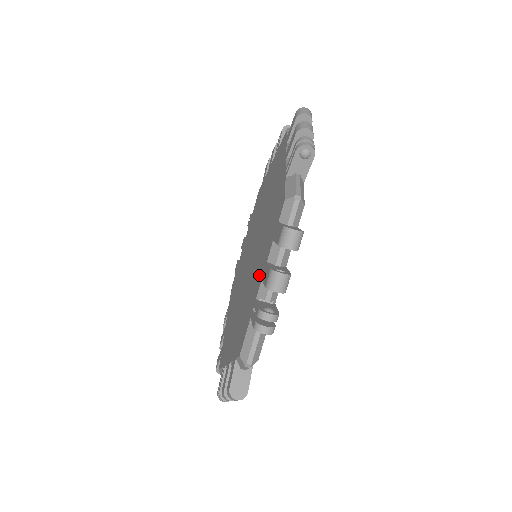
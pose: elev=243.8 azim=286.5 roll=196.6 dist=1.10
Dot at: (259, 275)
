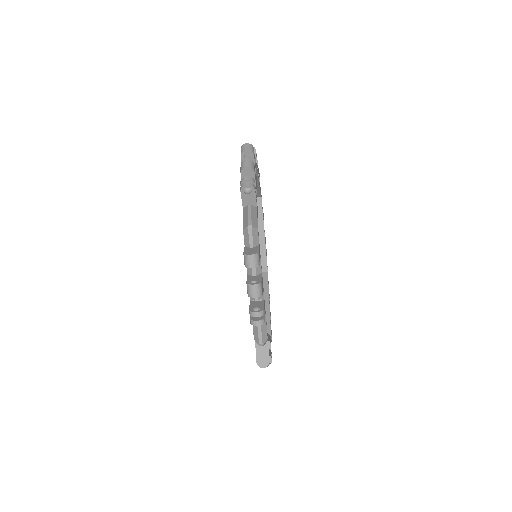
Dot at: occluded
